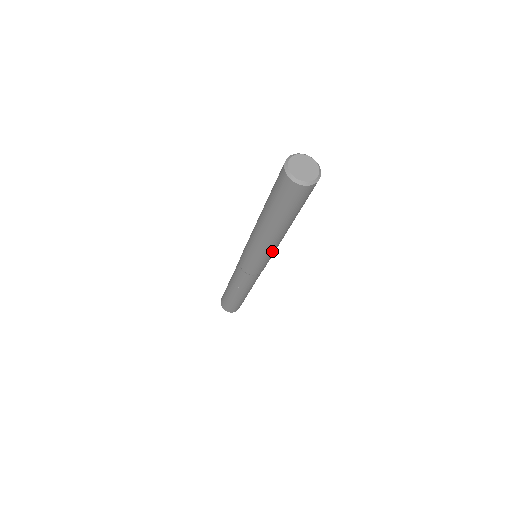
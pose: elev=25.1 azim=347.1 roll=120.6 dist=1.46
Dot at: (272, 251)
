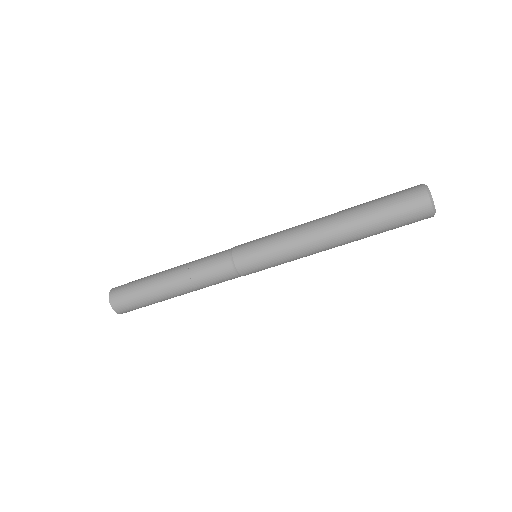
Dot at: (301, 257)
